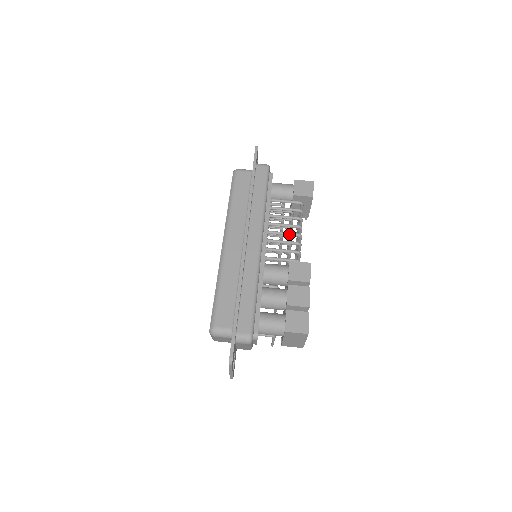
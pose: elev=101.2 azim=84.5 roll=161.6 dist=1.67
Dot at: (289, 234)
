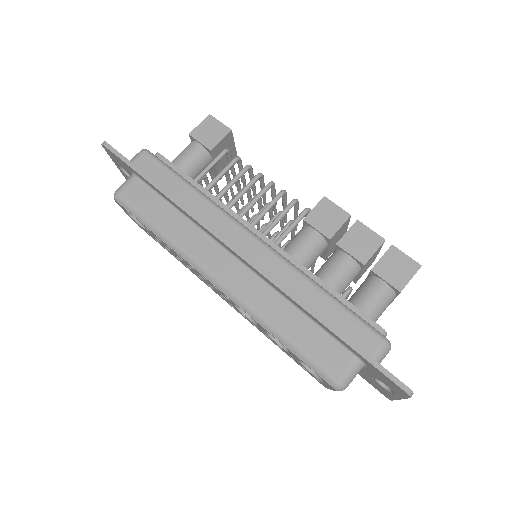
Dot at: (261, 194)
